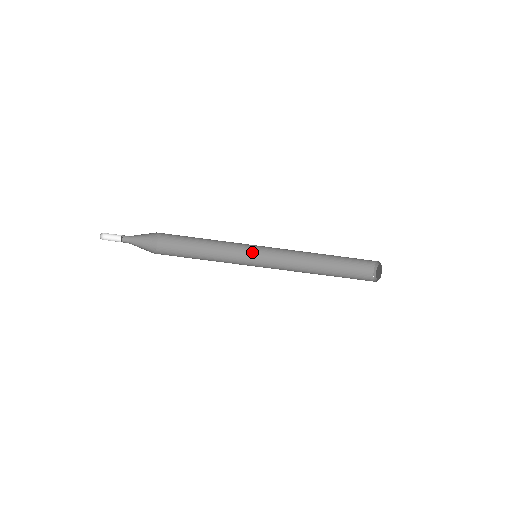
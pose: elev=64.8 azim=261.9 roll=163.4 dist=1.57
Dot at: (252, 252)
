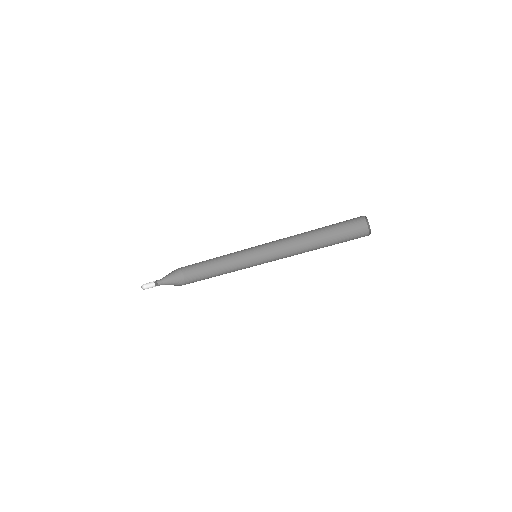
Dot at: (250, 248)
